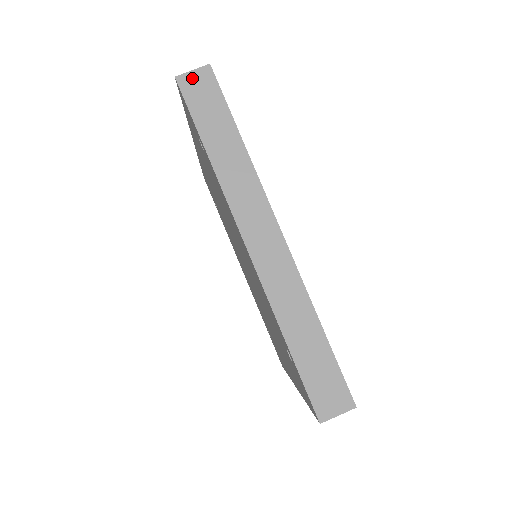
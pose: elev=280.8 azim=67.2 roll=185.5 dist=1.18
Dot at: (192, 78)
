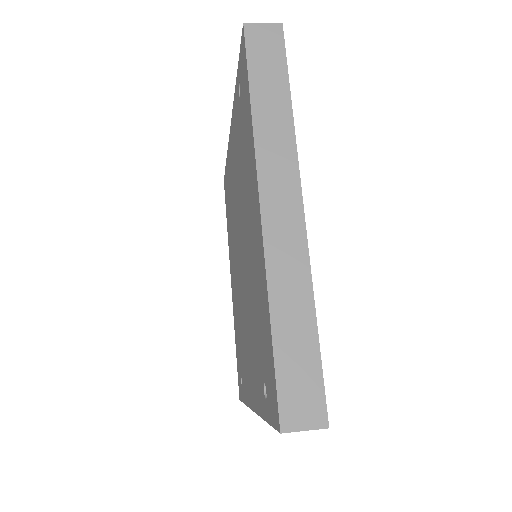
Dot at: occluded
